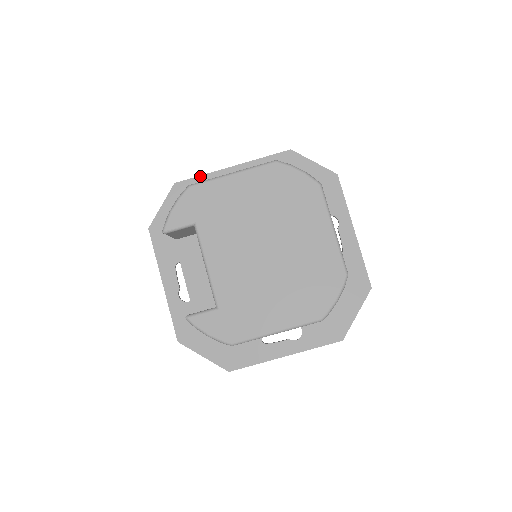
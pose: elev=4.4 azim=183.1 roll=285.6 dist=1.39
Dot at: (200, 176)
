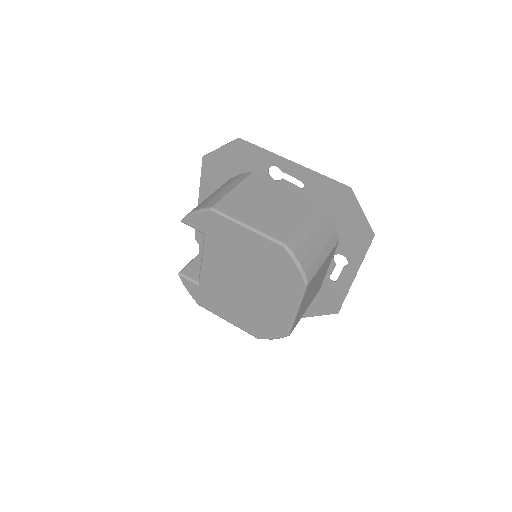
Dot at: (261, 149)
